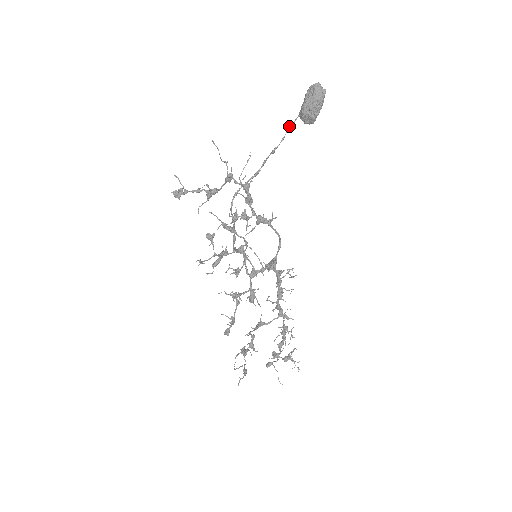
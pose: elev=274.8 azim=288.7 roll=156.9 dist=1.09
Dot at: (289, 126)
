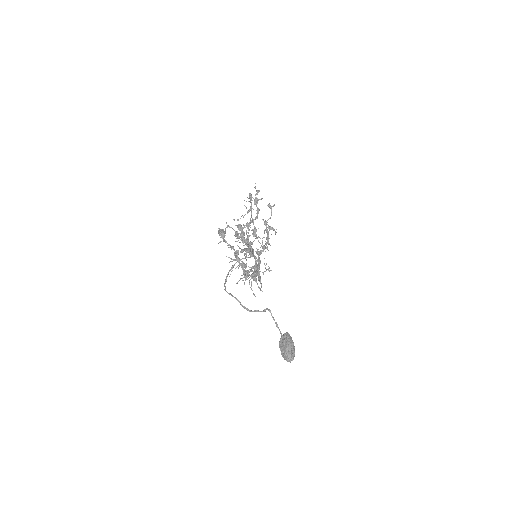
Dot at: occluded
